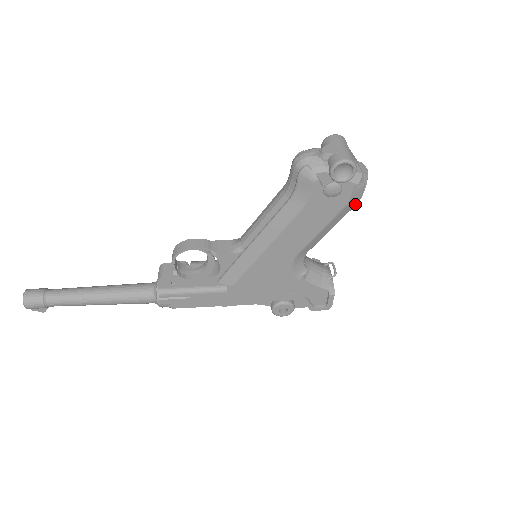
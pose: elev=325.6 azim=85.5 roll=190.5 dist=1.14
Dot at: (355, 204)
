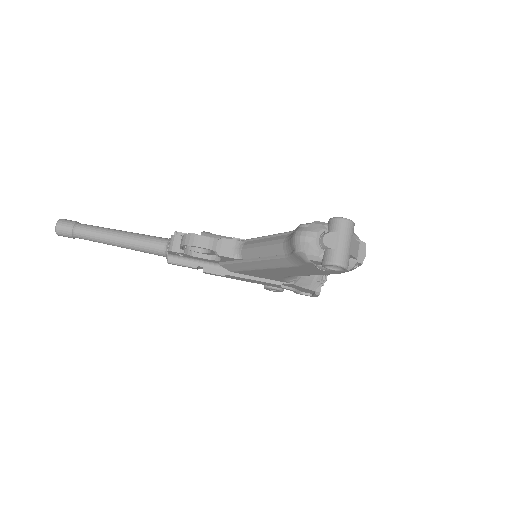
Dot at: occluded
